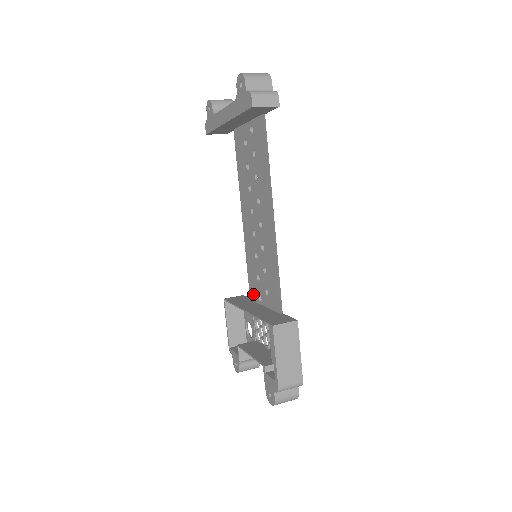
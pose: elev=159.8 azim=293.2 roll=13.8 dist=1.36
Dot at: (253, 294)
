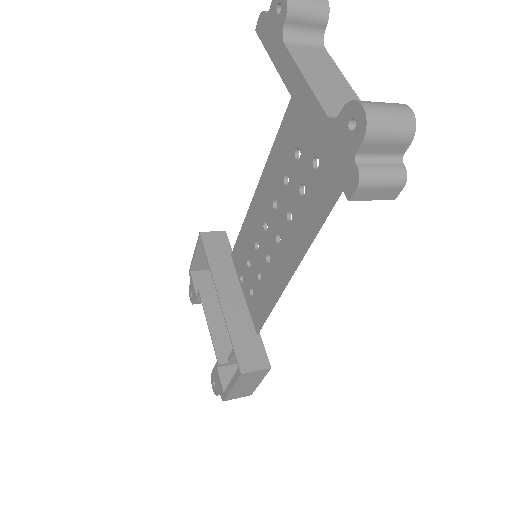
Dot at: (236, 260)
